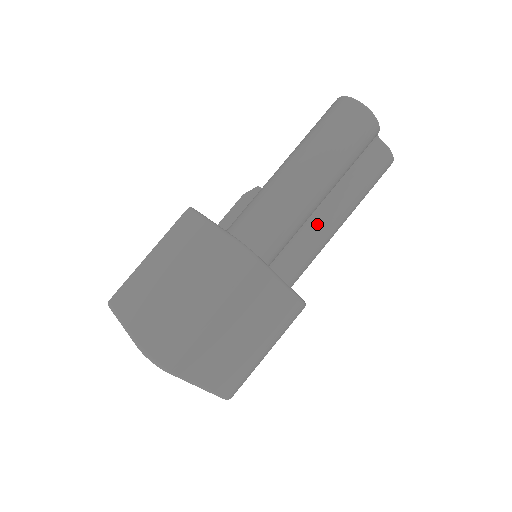
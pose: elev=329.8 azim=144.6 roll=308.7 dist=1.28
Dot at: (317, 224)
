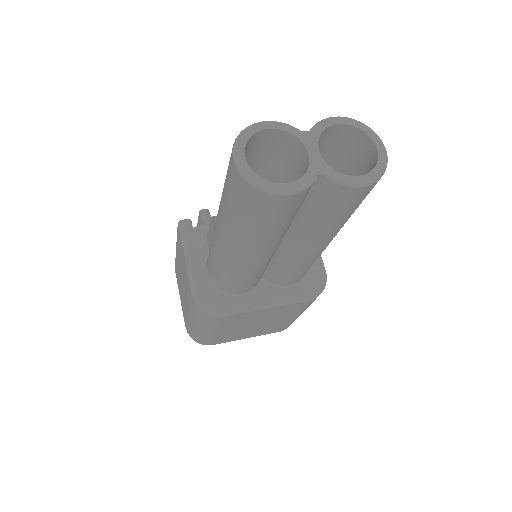
Dot at: (289, 255)
